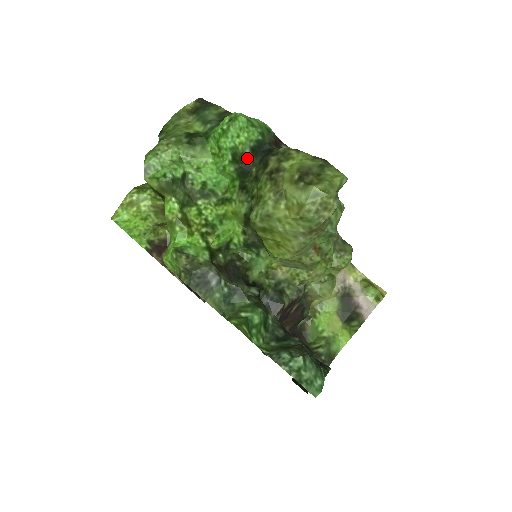
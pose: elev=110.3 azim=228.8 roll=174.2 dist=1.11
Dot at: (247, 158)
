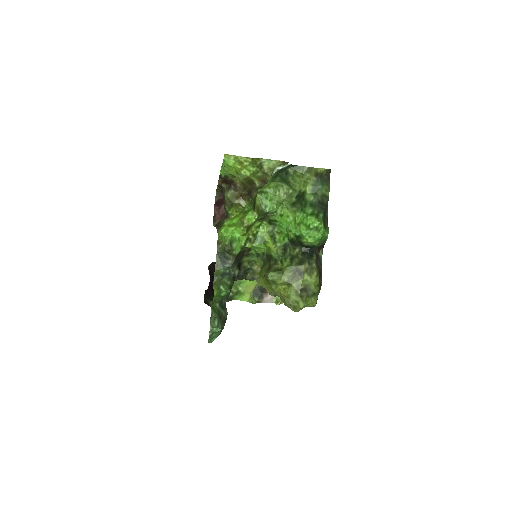
Dot at: (302, 244)
